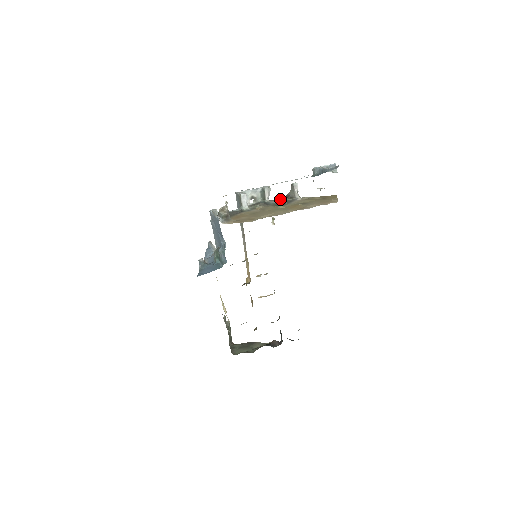
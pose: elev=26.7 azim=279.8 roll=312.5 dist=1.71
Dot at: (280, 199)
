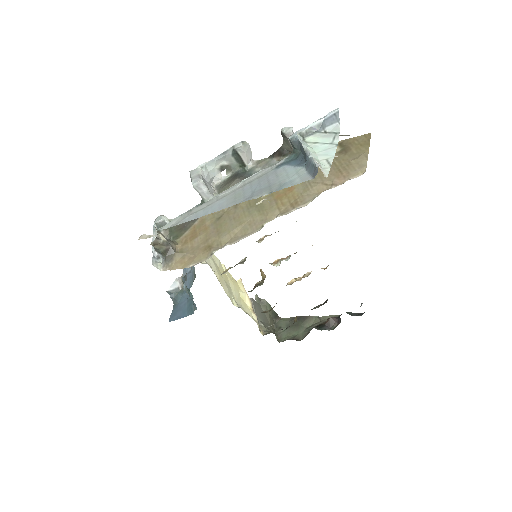
Dot at: (270, 158)
